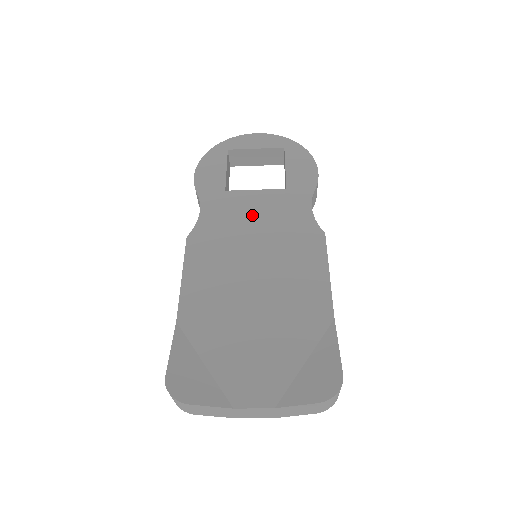
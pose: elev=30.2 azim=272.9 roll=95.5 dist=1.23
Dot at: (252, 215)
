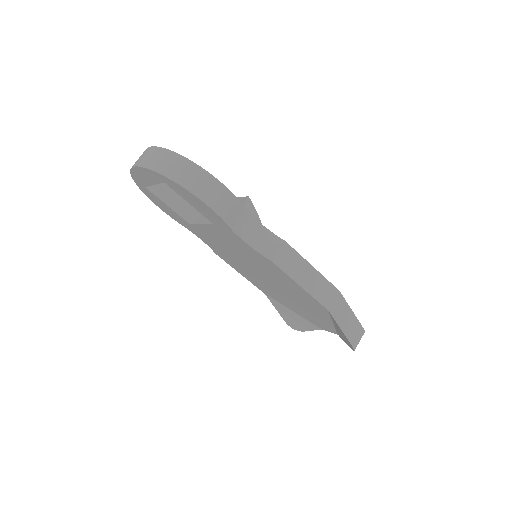
Dot at: (223, 244)
